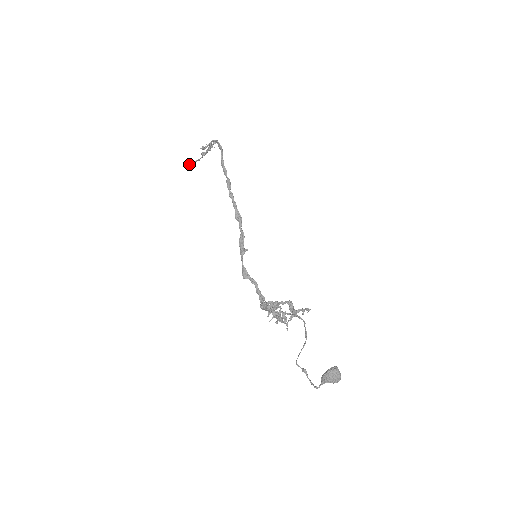
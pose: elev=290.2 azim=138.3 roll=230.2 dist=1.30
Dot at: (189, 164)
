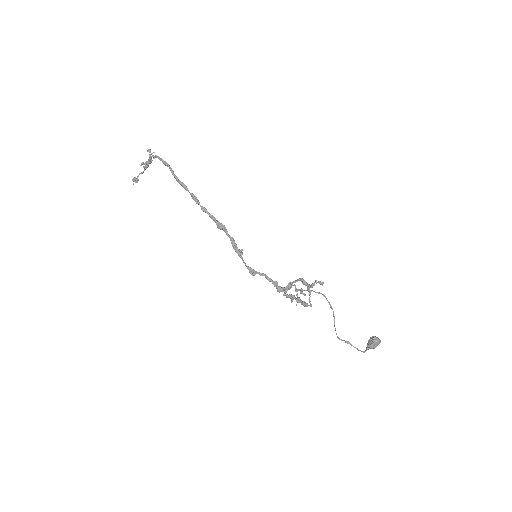
Dot at: (133, 179)
